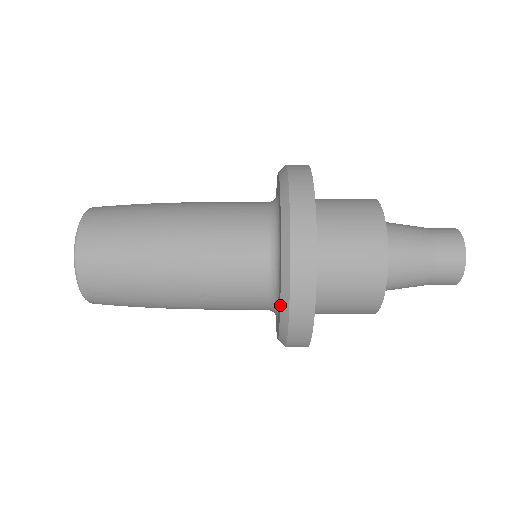
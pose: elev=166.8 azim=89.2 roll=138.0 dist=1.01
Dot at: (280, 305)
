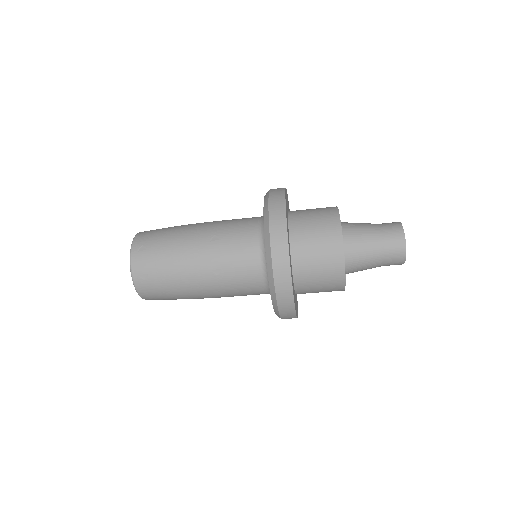
Dot at: (263, 208)
